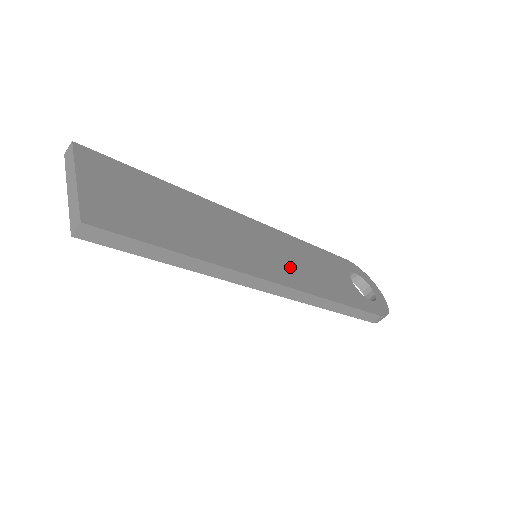
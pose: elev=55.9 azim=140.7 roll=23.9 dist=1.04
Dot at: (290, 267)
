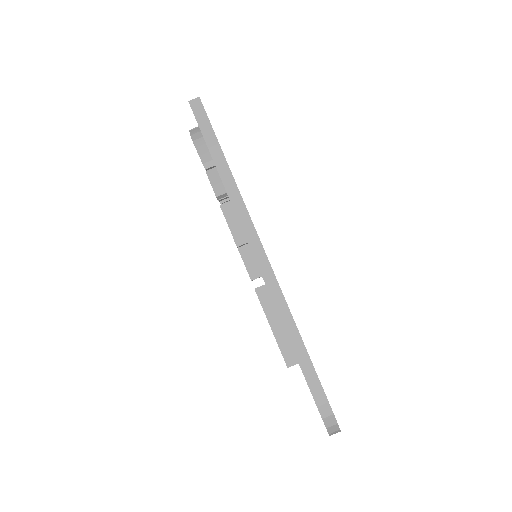
Dot at: occluded
